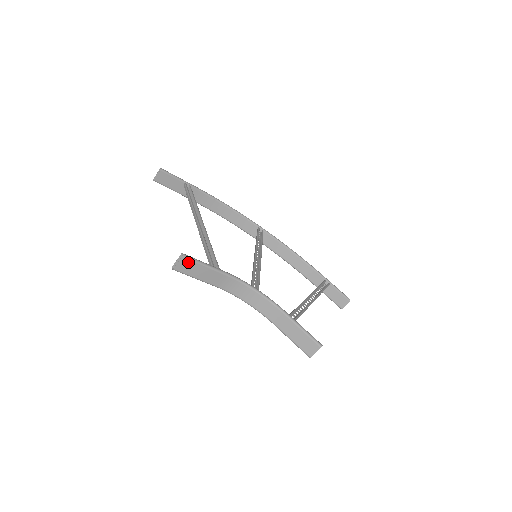
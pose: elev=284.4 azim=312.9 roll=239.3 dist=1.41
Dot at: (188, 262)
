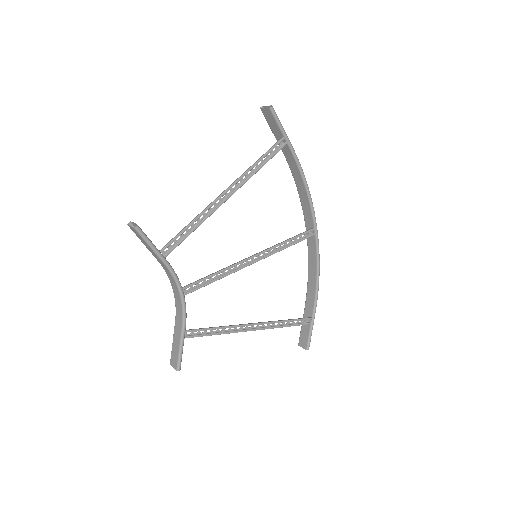
Dot at: (138, 233)
